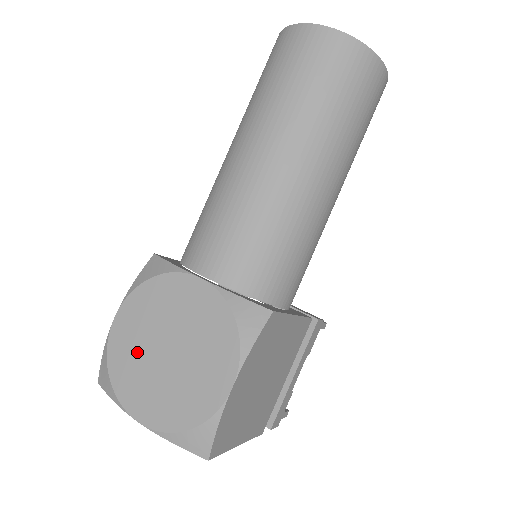
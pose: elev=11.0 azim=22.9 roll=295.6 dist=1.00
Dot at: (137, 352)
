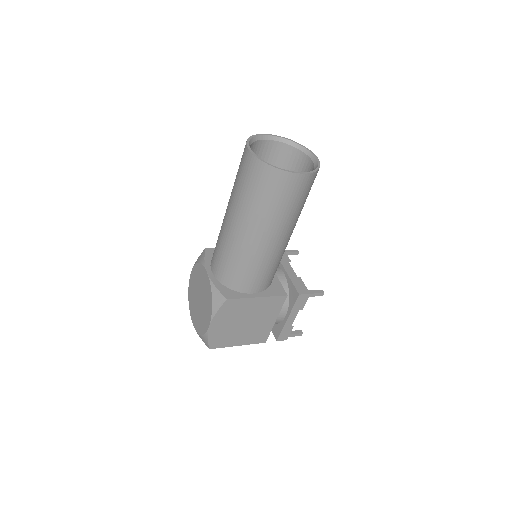
Dot at: (194, 294)
